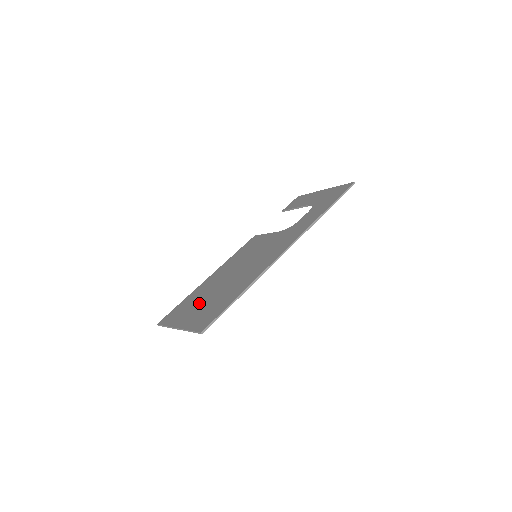
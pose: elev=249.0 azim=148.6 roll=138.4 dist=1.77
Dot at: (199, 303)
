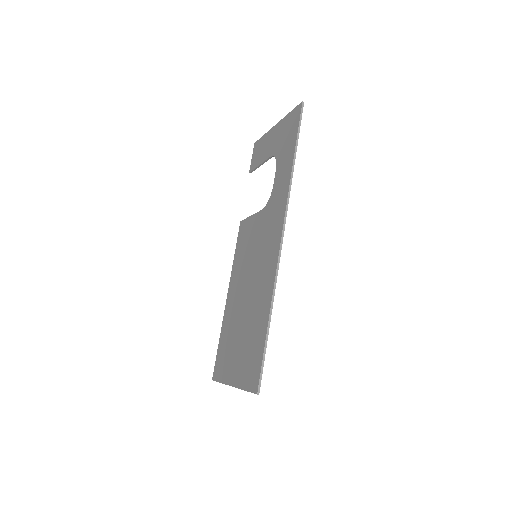
Dot at: (235, 344)
